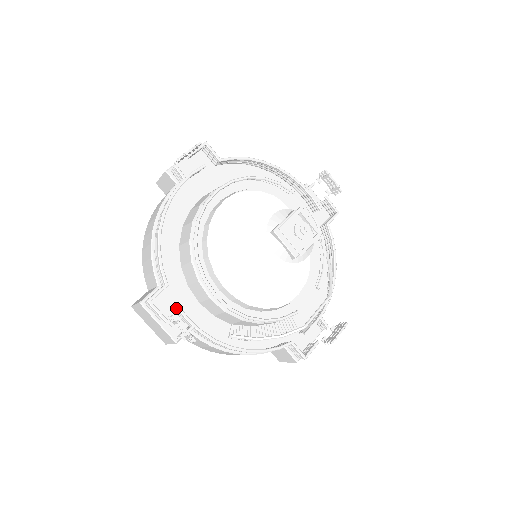
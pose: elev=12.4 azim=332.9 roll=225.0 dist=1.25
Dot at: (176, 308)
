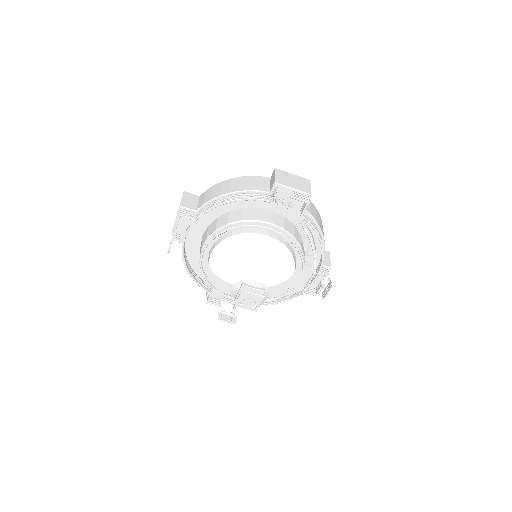
Dot at: (224, 298)
